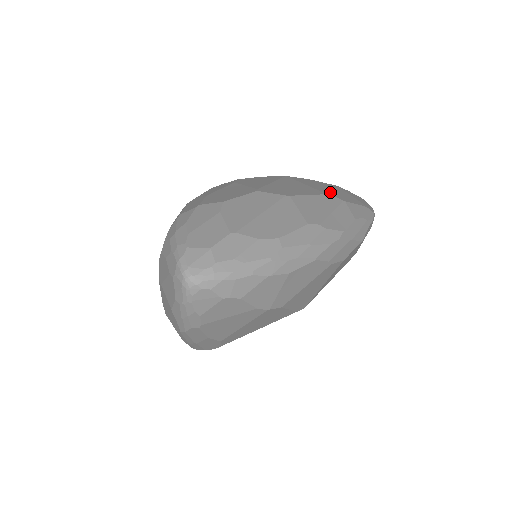
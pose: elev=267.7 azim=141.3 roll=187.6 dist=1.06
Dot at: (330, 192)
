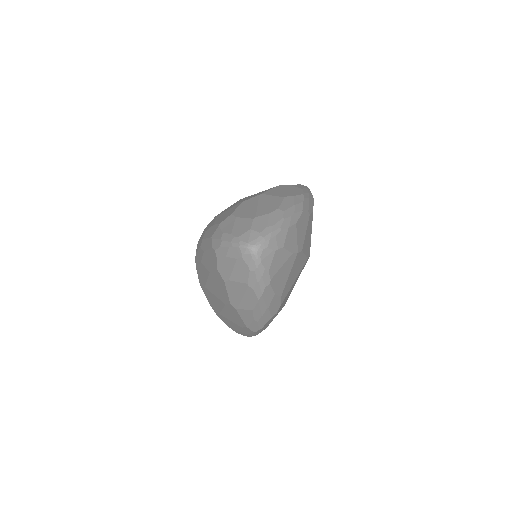
Dot at: occluded
